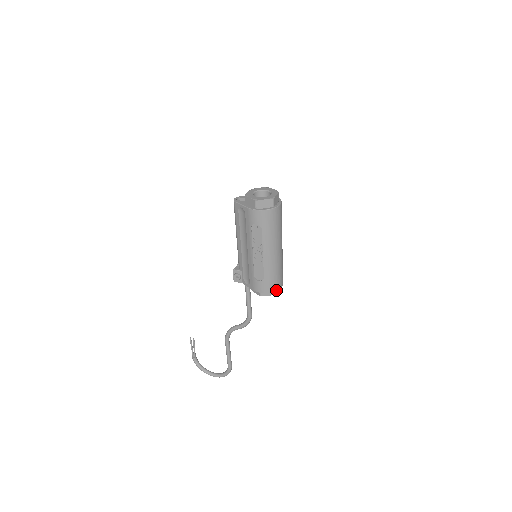
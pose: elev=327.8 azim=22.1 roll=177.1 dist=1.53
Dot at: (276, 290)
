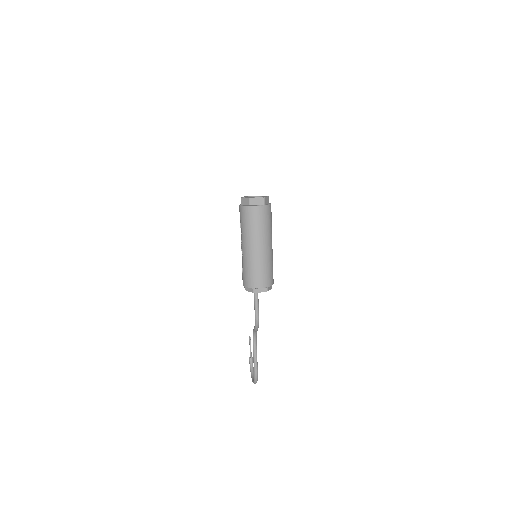
Dot at: (252, 287)
